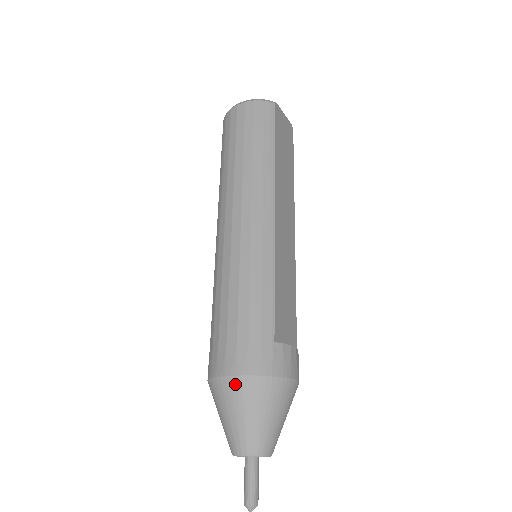
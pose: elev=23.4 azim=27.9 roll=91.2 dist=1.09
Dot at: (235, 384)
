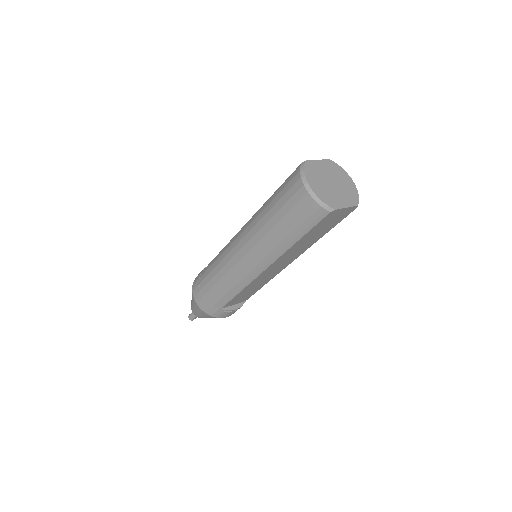
Dot at: (195, 304)
